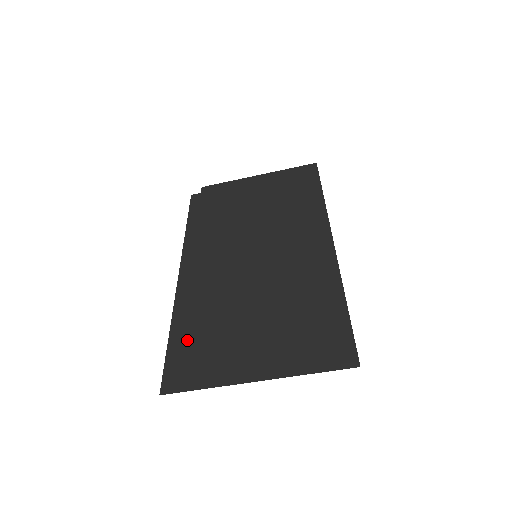
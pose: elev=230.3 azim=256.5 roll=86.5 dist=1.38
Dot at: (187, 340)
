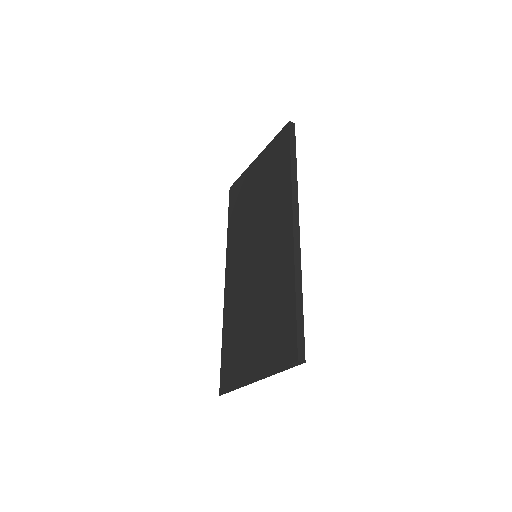
Dot at: (223, 351)
